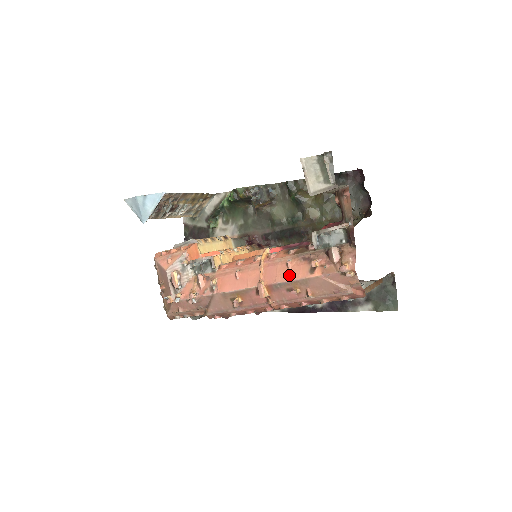
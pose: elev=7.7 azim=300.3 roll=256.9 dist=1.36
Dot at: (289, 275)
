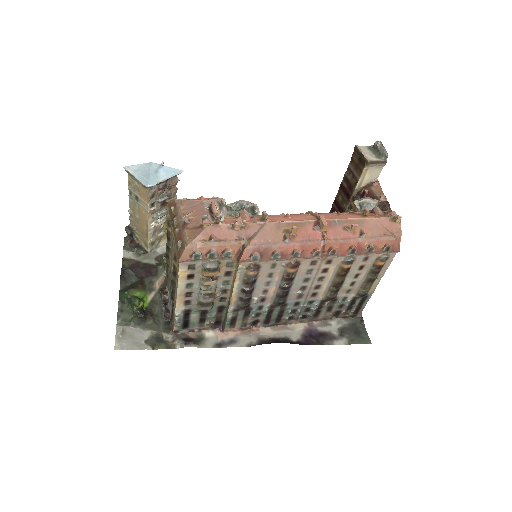
Dot at: (345, 217)
